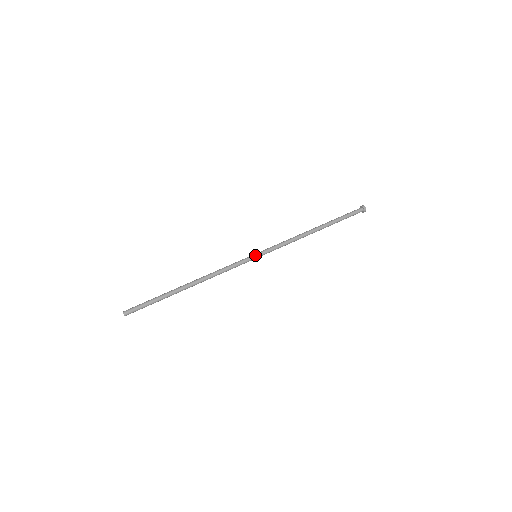
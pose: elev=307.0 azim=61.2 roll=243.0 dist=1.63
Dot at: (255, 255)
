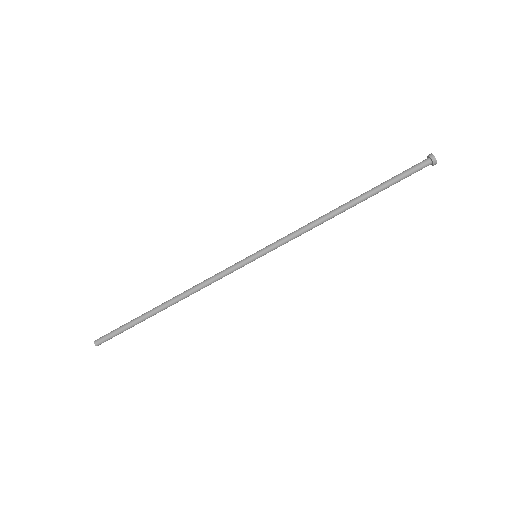
Dot at: (253, 256)
